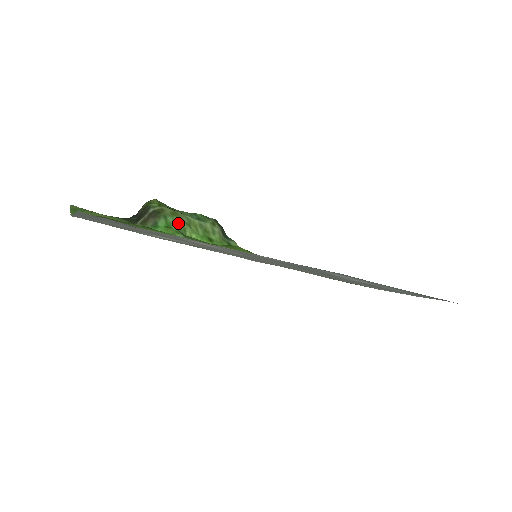
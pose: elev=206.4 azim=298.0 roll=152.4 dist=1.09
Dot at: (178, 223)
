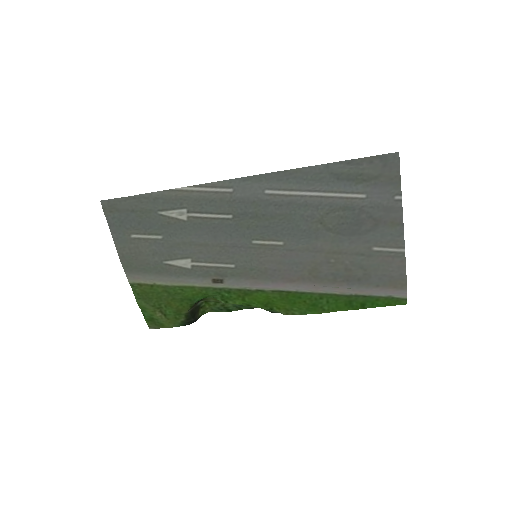
Dot at: occluded
